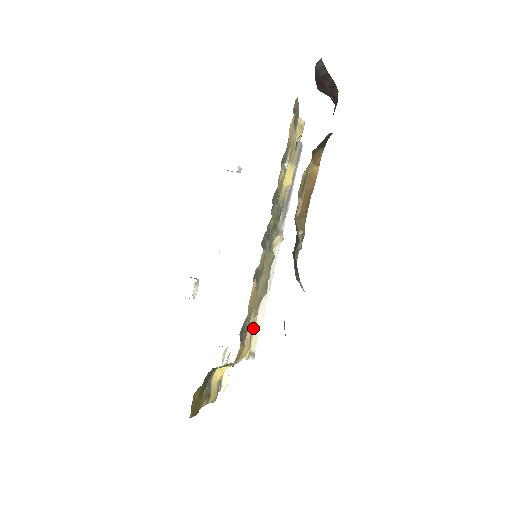
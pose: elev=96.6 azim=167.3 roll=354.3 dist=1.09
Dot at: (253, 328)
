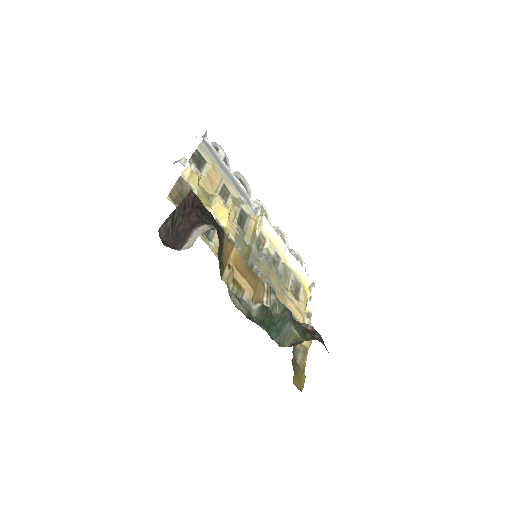
Dot at: (297, 282)
